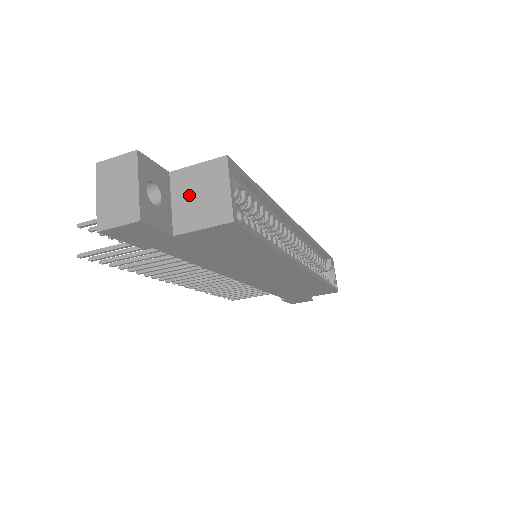
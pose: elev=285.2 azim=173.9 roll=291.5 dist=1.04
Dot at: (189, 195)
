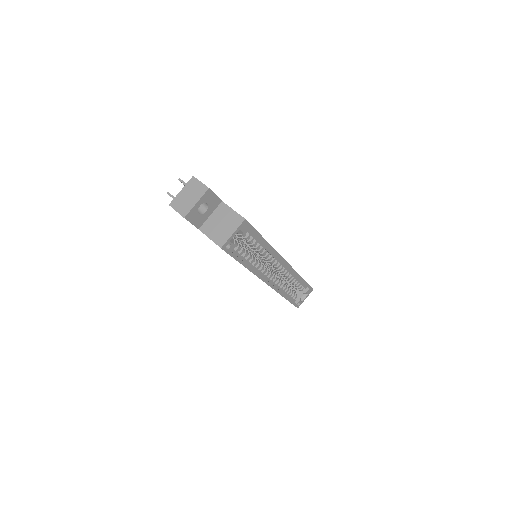
Dot at: (219, 219)
